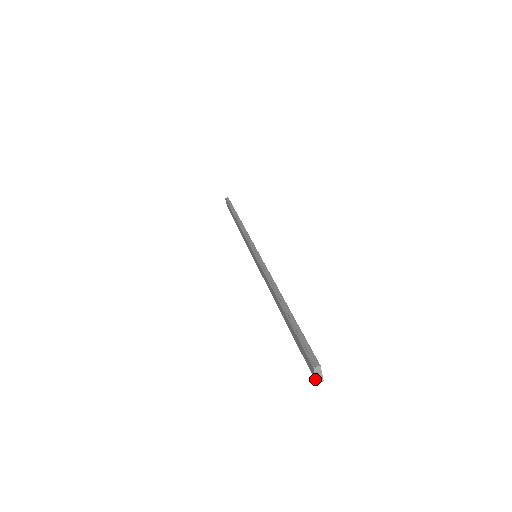
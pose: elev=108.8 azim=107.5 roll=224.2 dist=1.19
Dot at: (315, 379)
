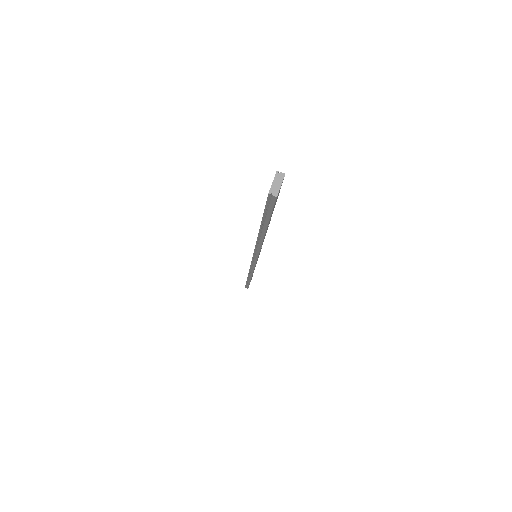
Dot at: occluded
